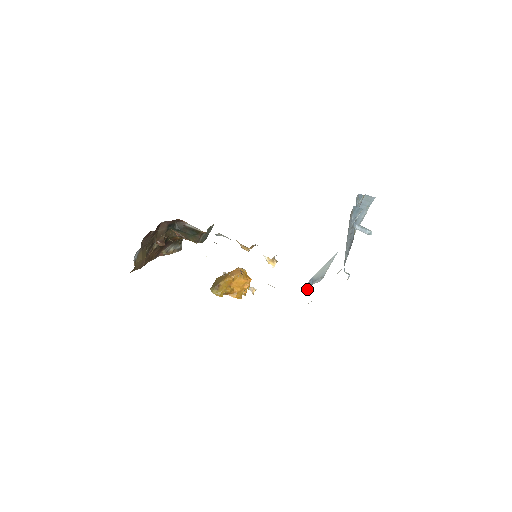
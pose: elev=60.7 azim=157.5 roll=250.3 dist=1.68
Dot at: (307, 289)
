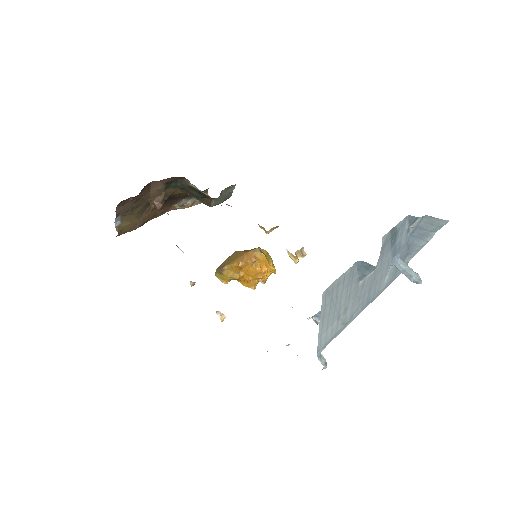
Dot at: (315, 320)
